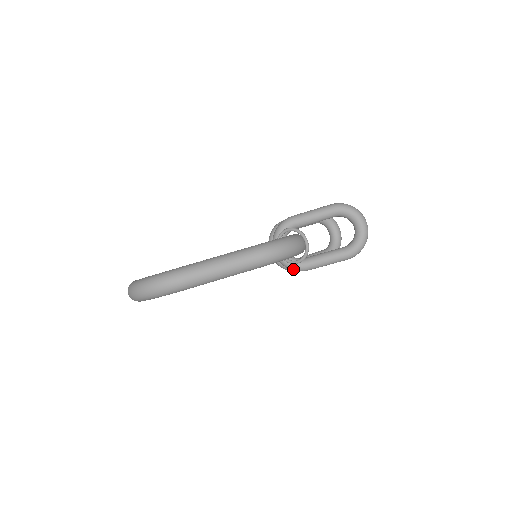
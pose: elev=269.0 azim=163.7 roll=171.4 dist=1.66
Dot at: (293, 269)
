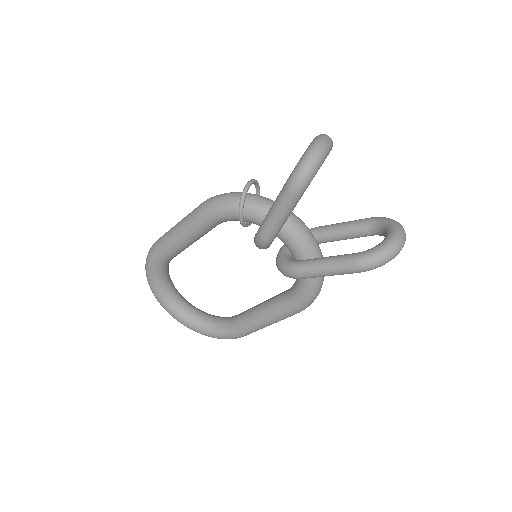
Dot at: (255, 241)
